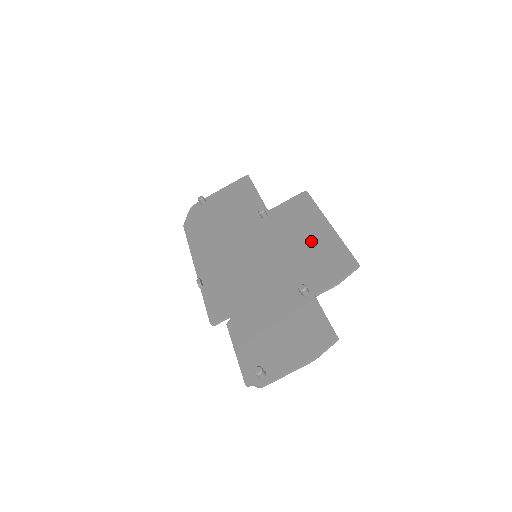
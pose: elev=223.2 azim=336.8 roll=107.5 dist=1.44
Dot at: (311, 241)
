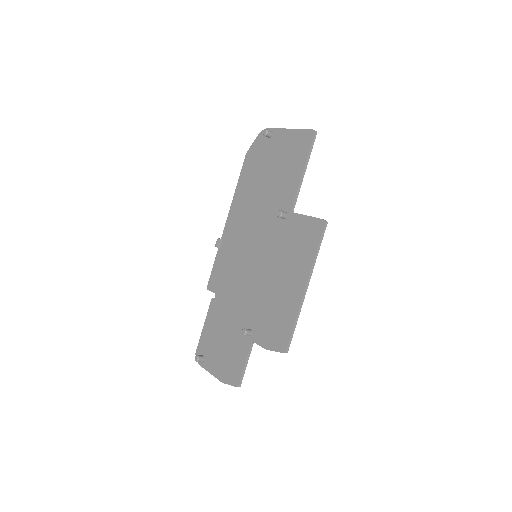
Dot at: (284, 290)
